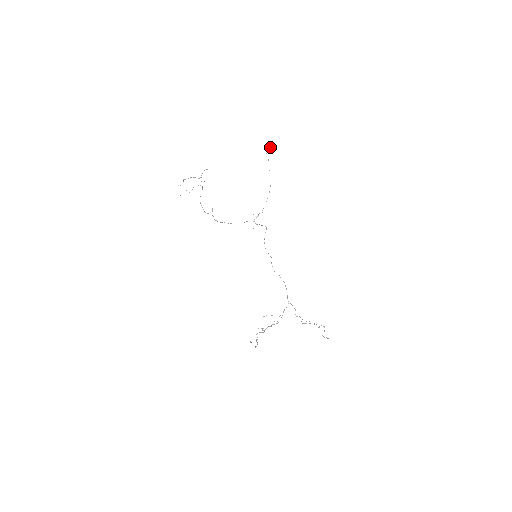
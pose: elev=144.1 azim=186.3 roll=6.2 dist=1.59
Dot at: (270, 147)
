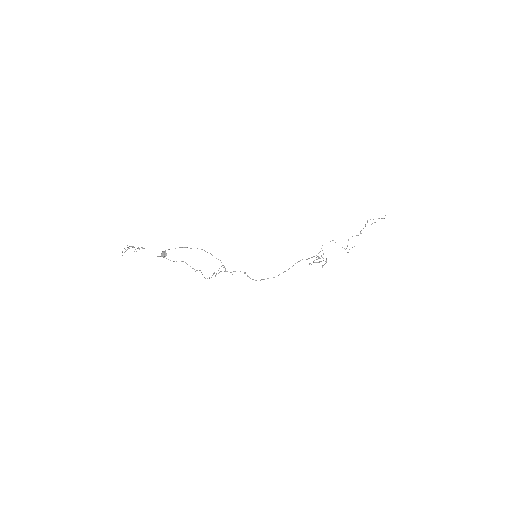
Dot at: occluded
